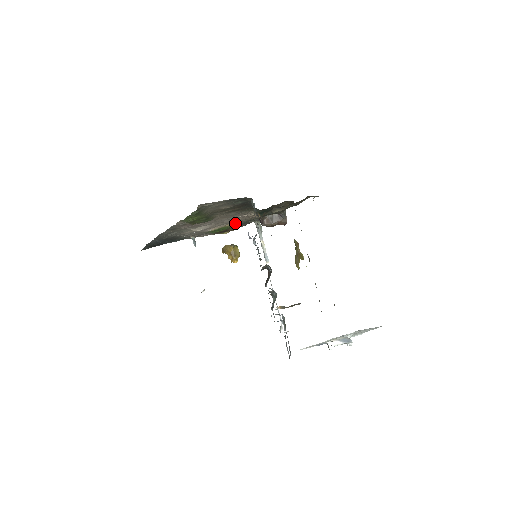
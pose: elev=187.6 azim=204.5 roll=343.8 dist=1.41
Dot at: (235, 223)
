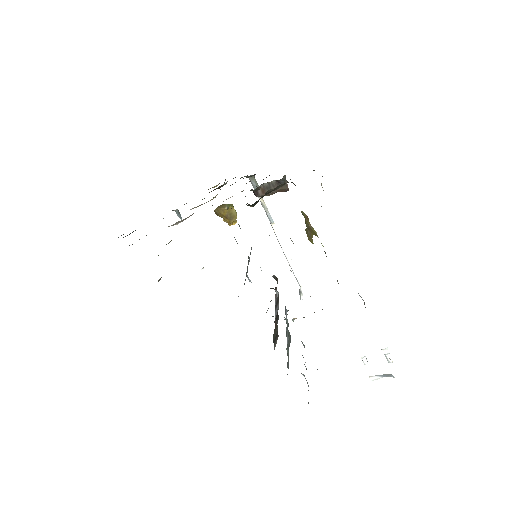
Dot at: occluded
